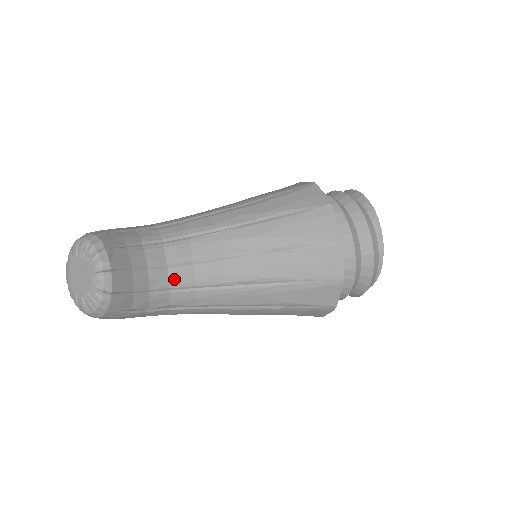
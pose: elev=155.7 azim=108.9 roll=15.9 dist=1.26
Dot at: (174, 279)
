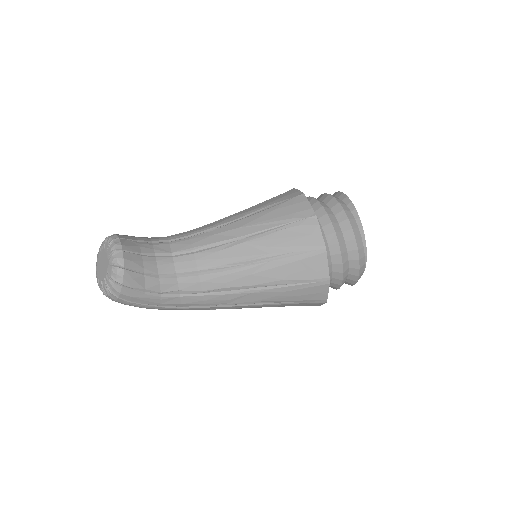
Dot at: (179, 266)
